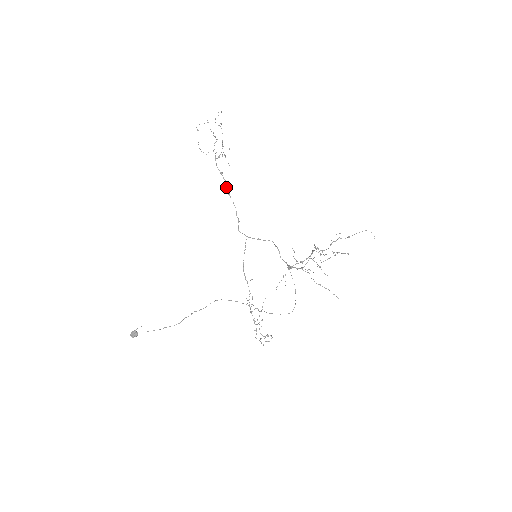
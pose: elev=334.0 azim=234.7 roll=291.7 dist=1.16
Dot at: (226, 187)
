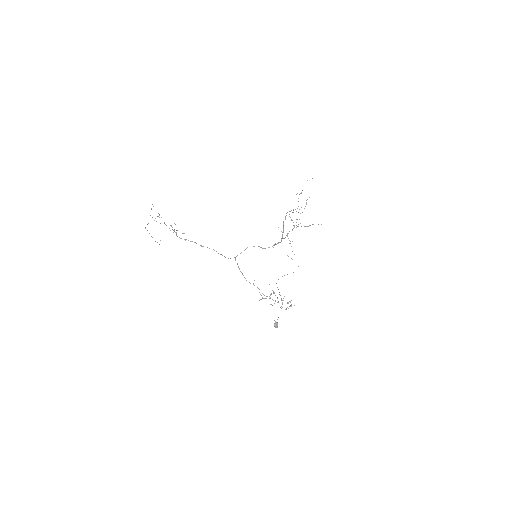
Dot at: occluded
